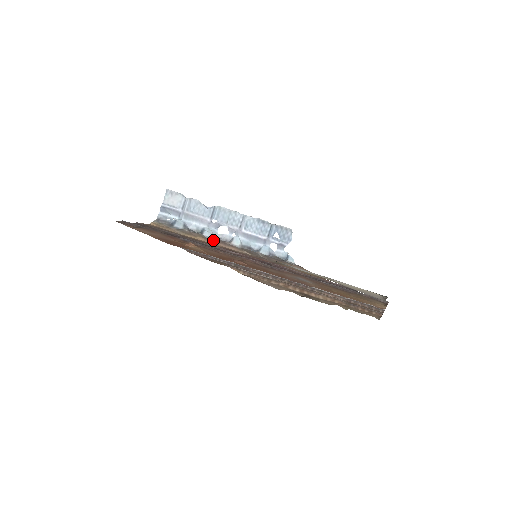
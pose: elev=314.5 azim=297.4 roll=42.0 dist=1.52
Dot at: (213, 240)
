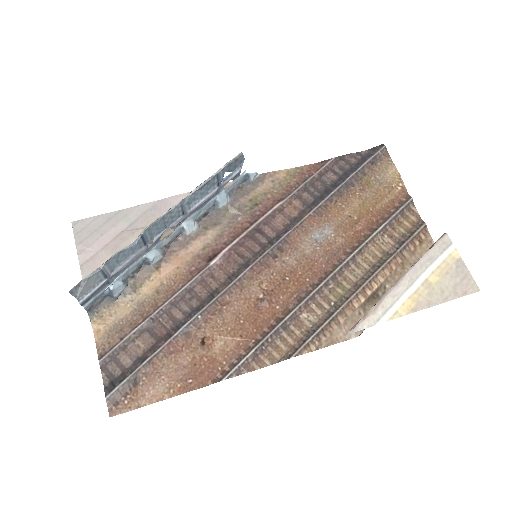
Dot at: (167, 256)
